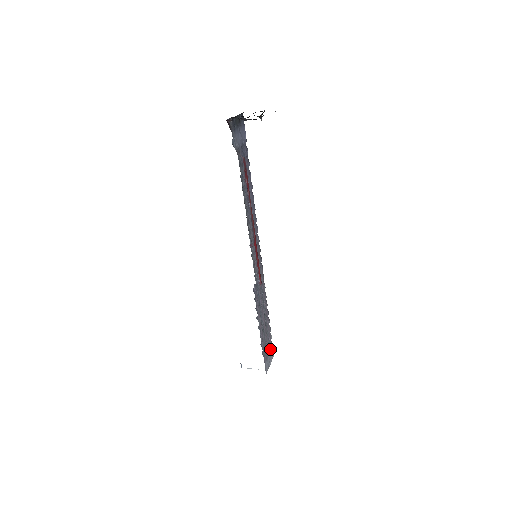
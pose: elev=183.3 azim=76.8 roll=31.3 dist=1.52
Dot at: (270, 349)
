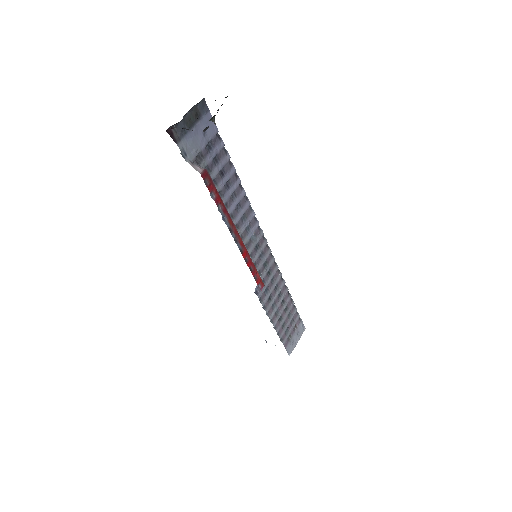
Dot at: (297, 328)
